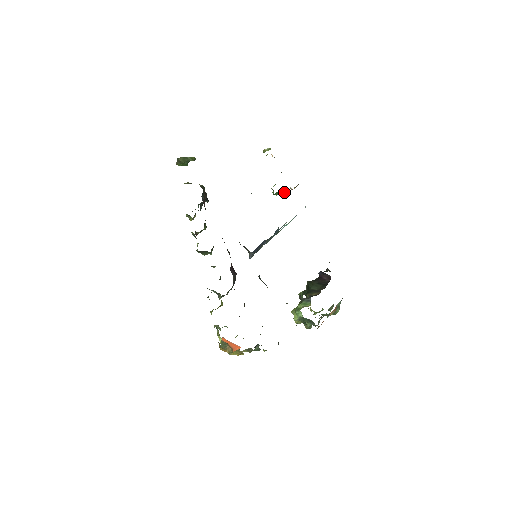
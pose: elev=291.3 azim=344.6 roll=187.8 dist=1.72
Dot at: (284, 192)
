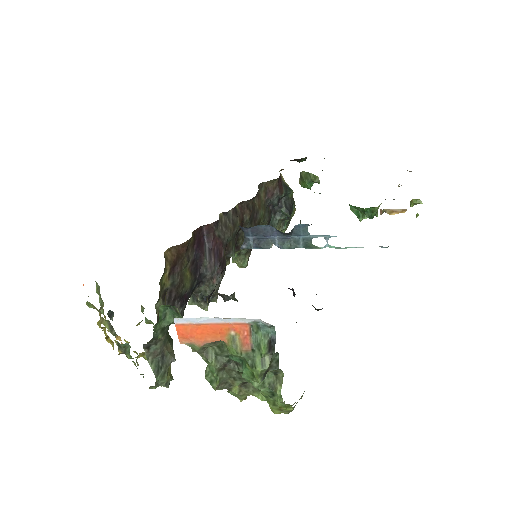
Dot at: (368, 212)
